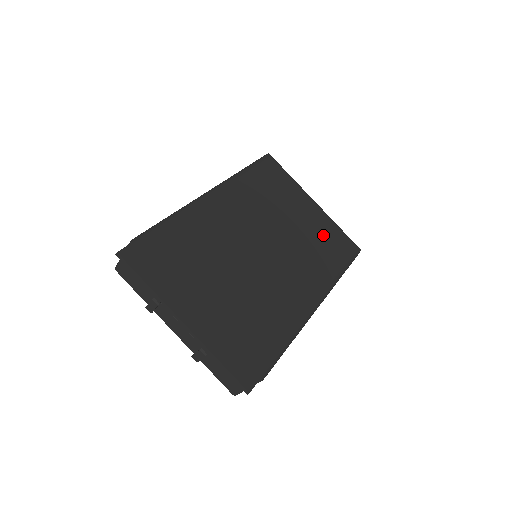
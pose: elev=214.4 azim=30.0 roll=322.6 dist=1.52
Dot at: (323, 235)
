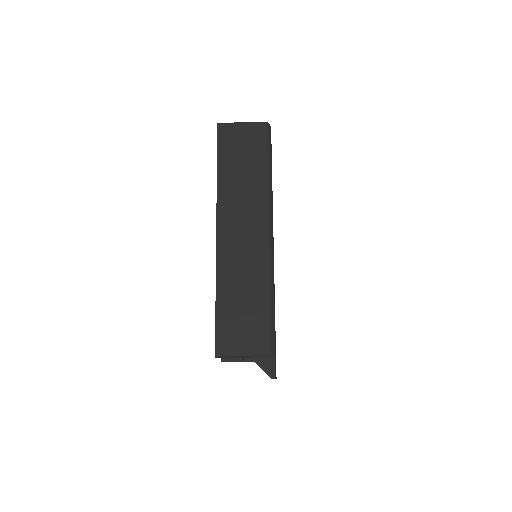
Dot at: occluded
